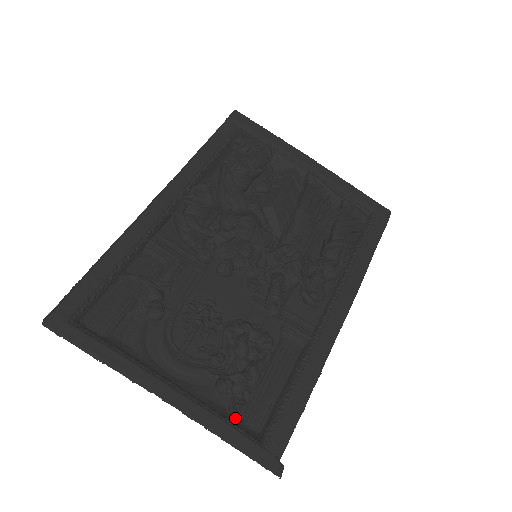
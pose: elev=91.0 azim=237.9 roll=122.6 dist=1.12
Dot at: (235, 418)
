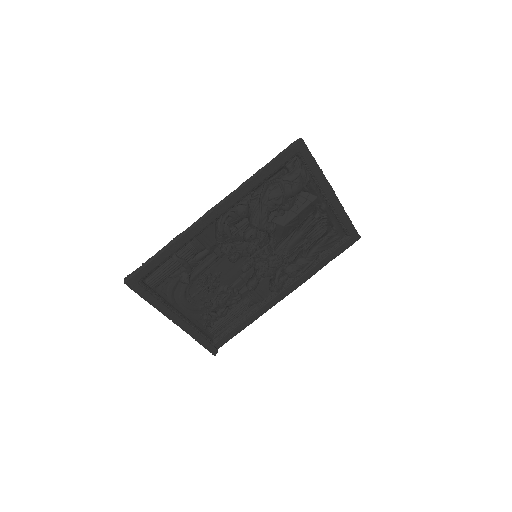
Dot at: (206, 330)
